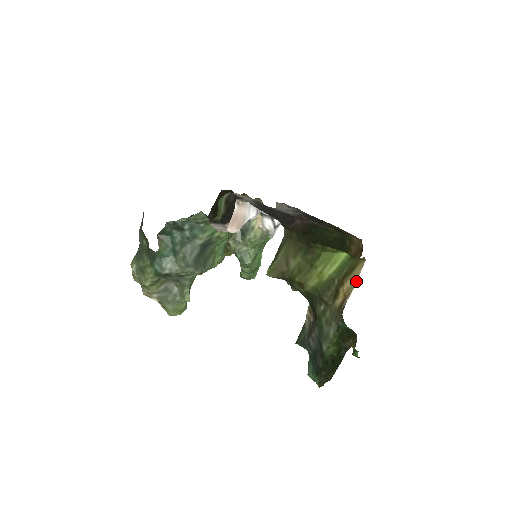
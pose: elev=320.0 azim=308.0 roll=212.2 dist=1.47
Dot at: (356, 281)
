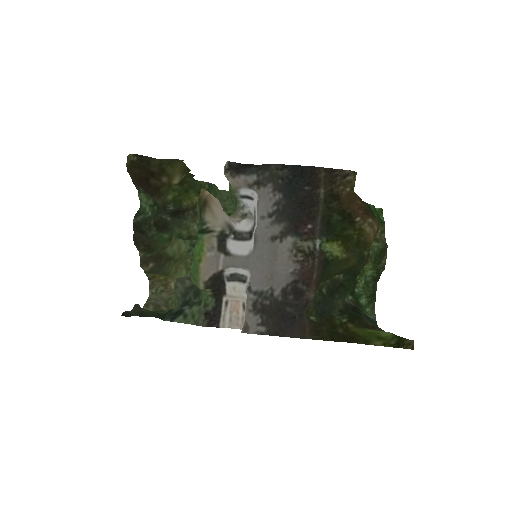
Dot at: occluded
